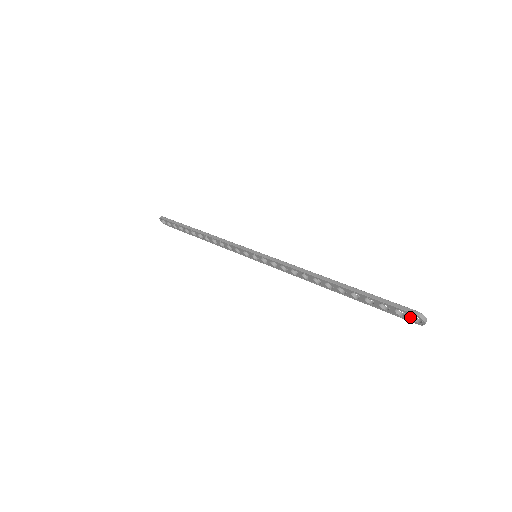
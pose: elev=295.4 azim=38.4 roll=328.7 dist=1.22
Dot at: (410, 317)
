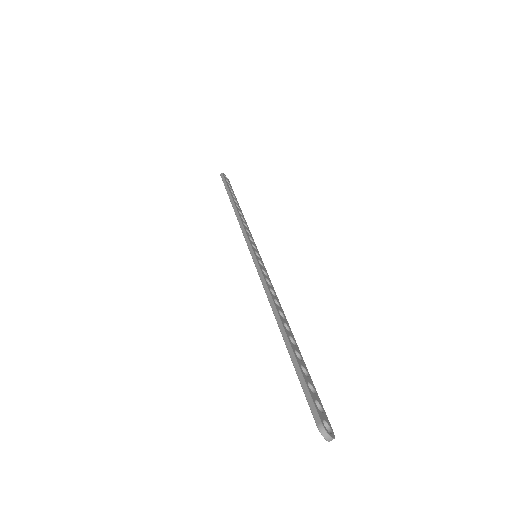
Dot at: occluded
